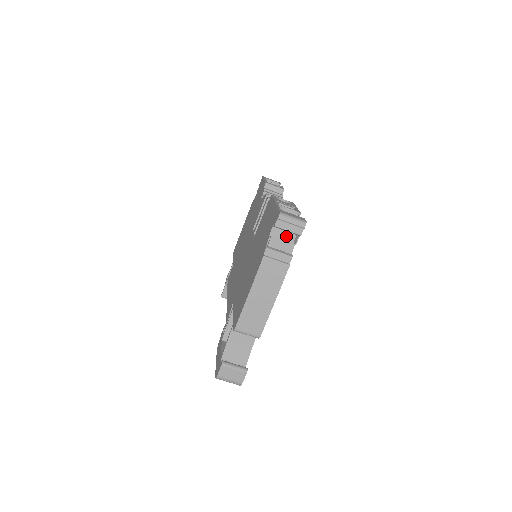
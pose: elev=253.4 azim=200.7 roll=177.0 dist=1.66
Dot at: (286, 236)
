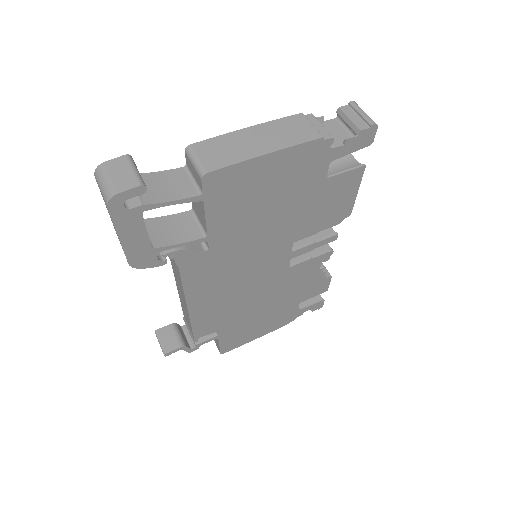
Dot at: (340, 133)
